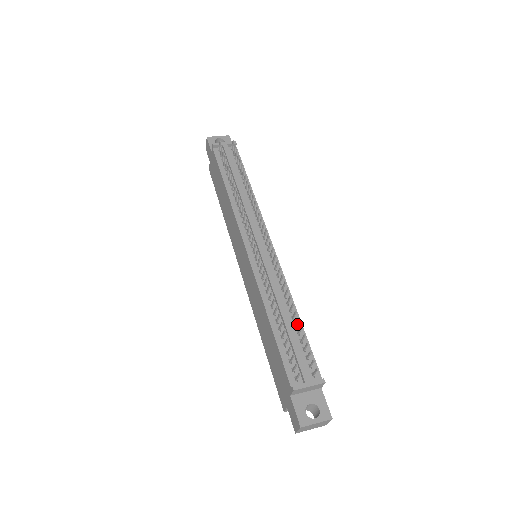
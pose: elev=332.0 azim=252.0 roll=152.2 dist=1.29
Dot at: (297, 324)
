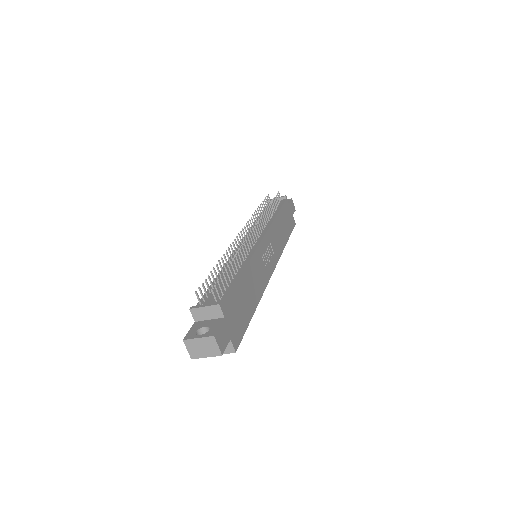
Dot at: (232, 274)
